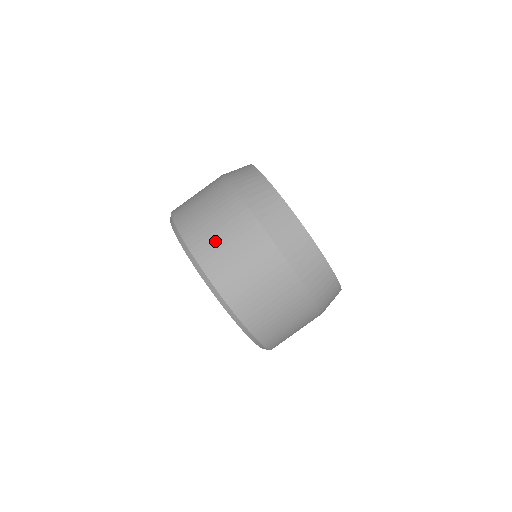
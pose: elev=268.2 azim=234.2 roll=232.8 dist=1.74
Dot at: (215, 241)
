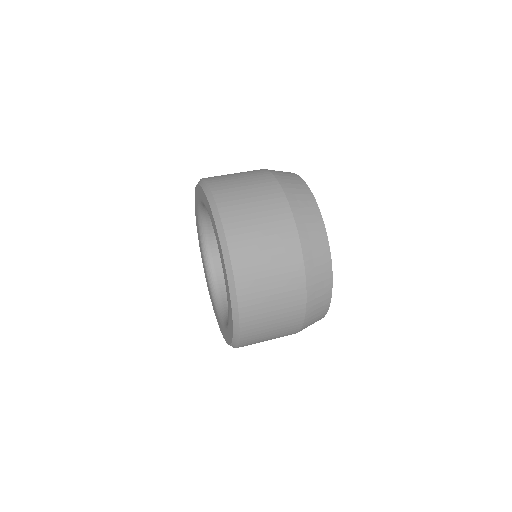
Dot at: (242, 200)
